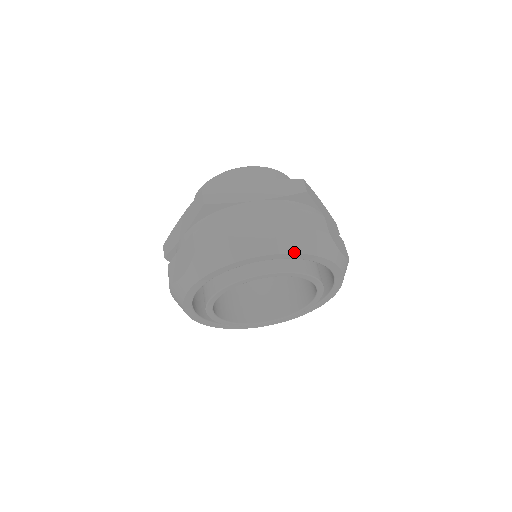
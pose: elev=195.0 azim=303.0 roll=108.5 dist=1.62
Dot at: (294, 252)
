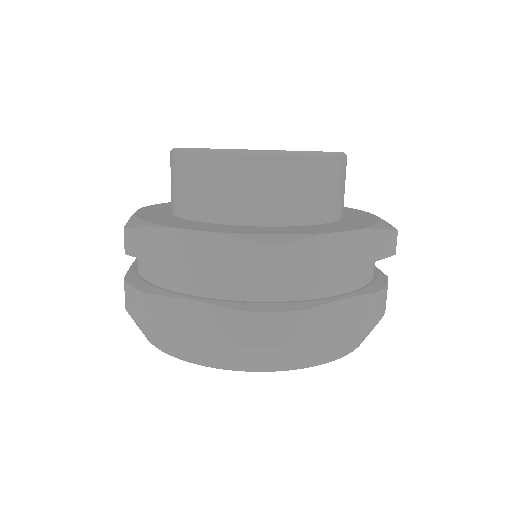
Dot at: (234, 369)
